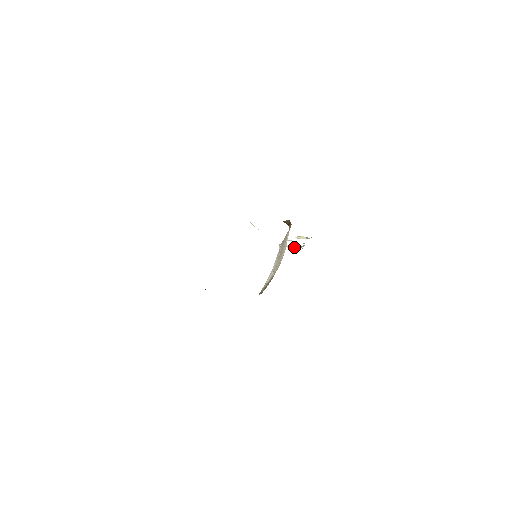
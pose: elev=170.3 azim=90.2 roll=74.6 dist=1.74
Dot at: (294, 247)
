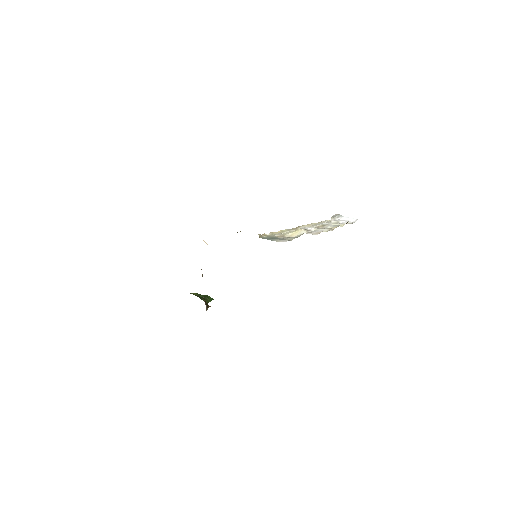
Dot at: occluded
